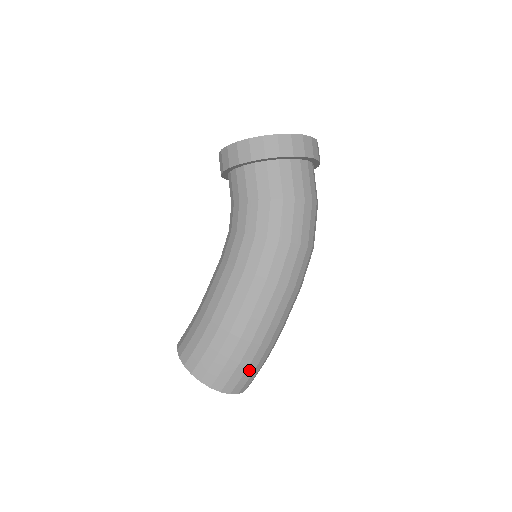
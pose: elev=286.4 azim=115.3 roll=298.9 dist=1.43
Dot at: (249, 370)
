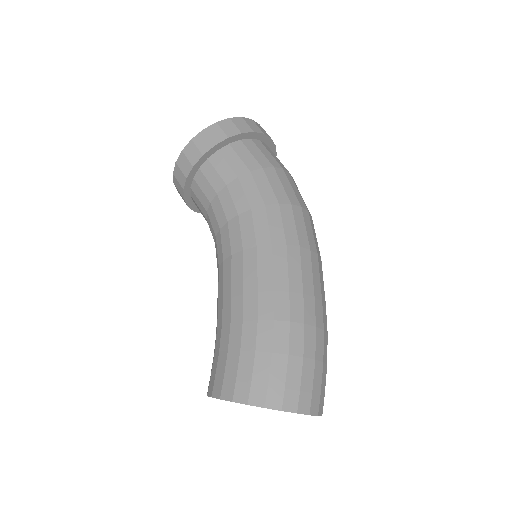
Dot at: (317, 369)
